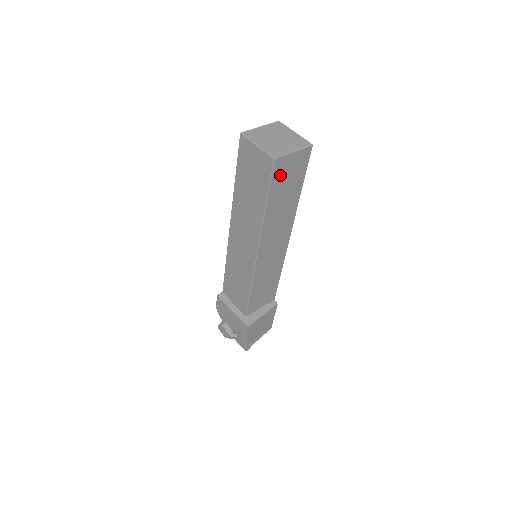
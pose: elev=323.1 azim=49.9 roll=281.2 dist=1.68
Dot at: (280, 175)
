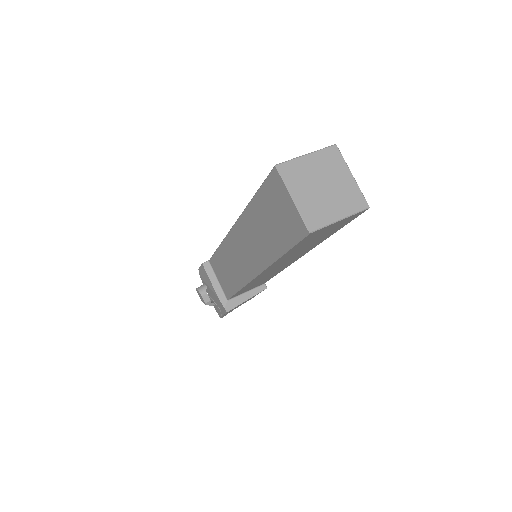
Dot at: (312, 237)
